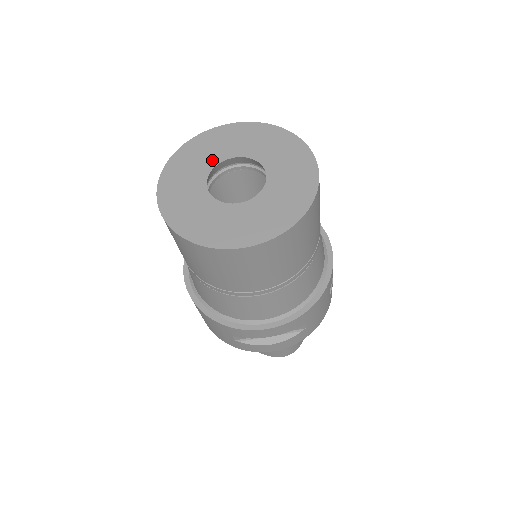
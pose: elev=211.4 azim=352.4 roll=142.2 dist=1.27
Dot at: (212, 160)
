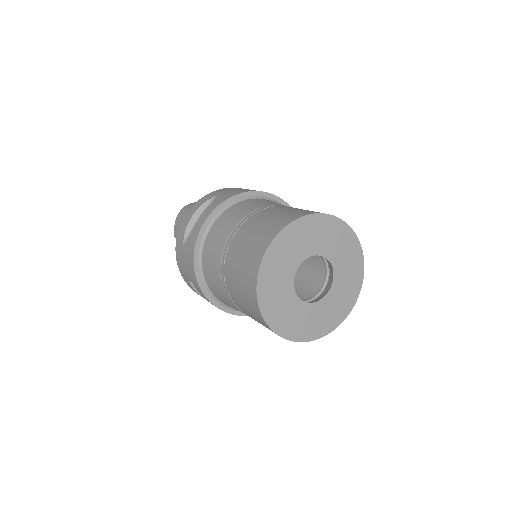
Dot at: (317, 248)
